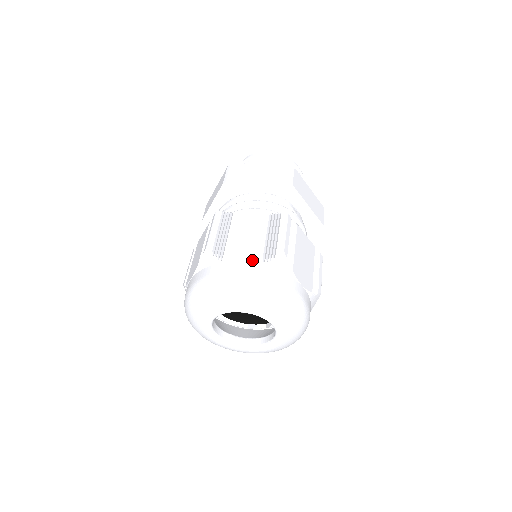
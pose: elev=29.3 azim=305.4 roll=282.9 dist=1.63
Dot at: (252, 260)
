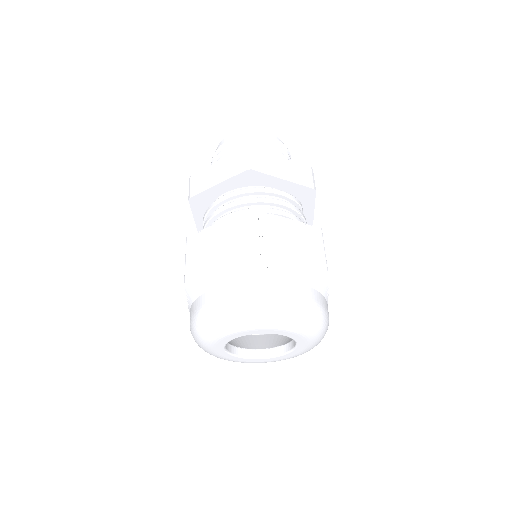
Dot at: (303, 281)
